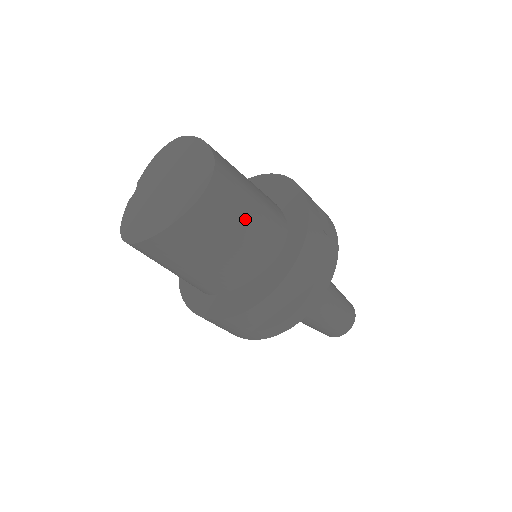
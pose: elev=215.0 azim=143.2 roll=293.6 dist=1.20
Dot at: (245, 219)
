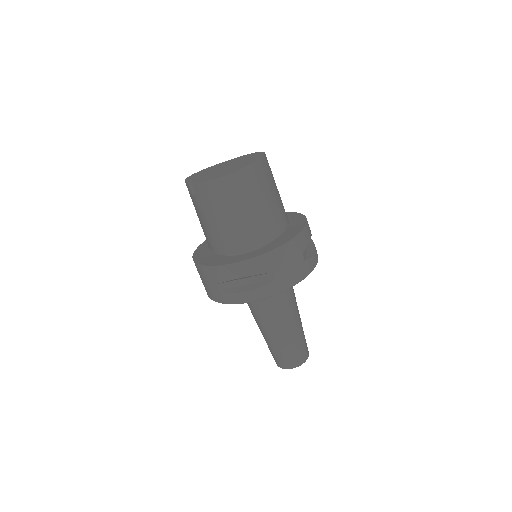
Dot at: occluded
